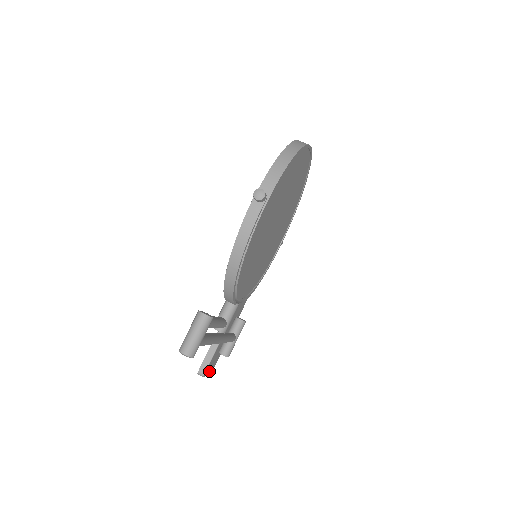
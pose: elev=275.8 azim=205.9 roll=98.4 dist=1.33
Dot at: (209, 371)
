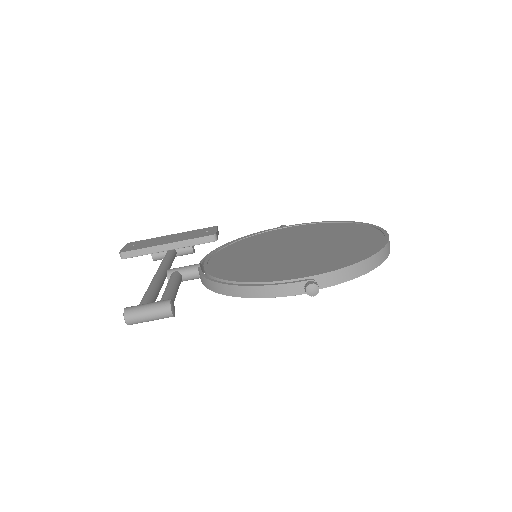
Dot at: occluded
